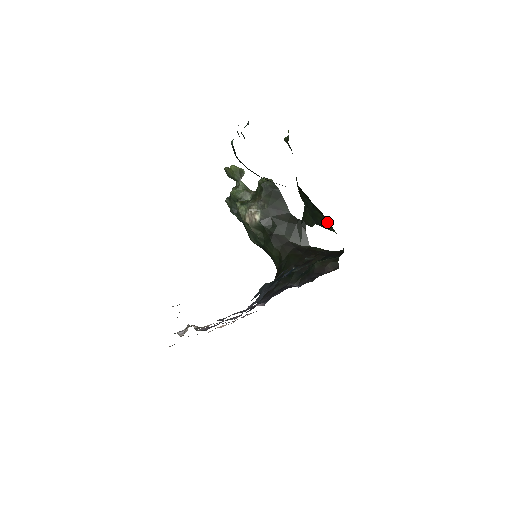
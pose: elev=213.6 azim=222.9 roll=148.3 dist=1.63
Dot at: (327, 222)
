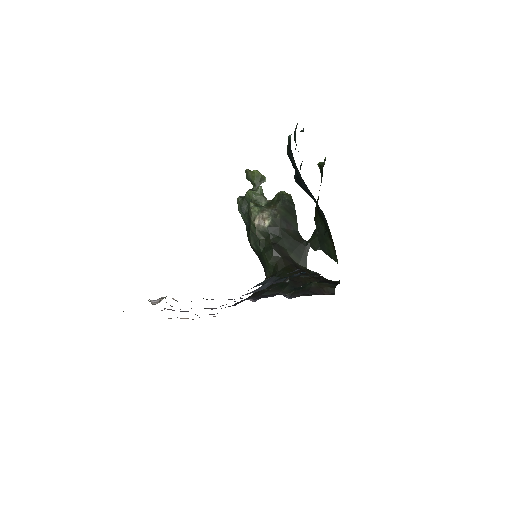
Dot at: (334, 251)
